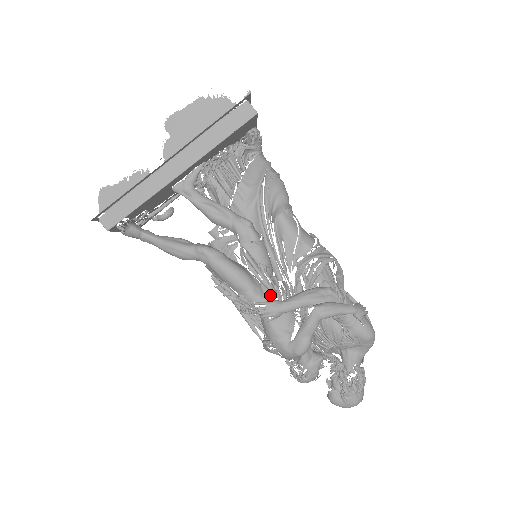
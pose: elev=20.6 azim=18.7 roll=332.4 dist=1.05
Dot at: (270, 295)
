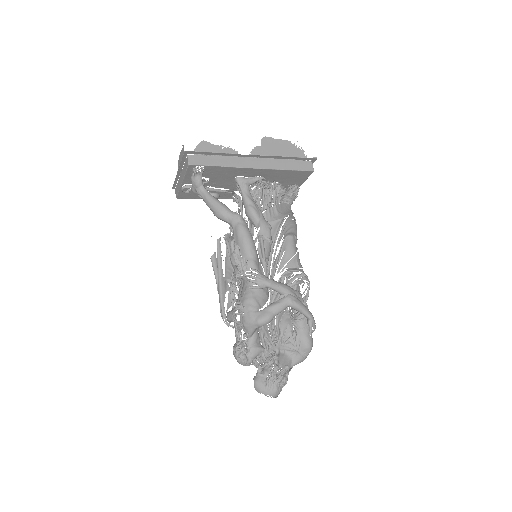
Dot at: (262, 272)
